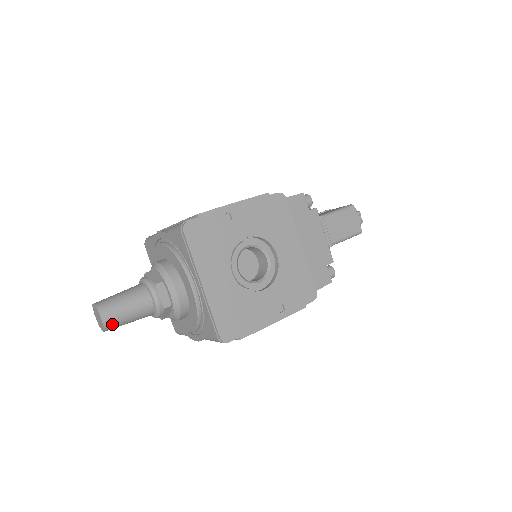
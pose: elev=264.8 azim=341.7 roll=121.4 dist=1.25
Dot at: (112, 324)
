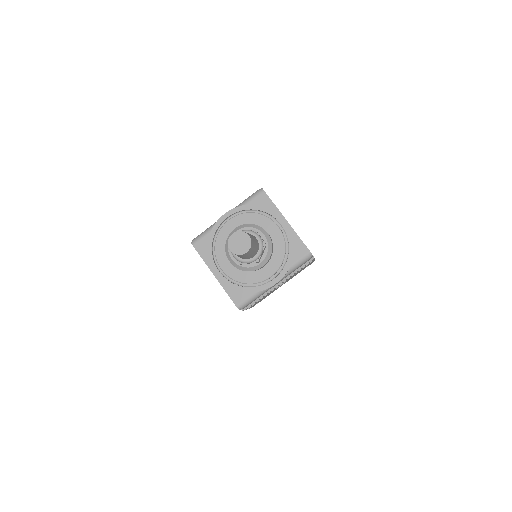
Dot at: (252, 244)
